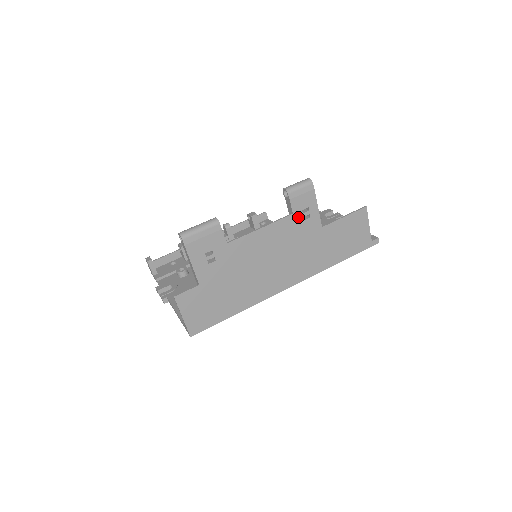
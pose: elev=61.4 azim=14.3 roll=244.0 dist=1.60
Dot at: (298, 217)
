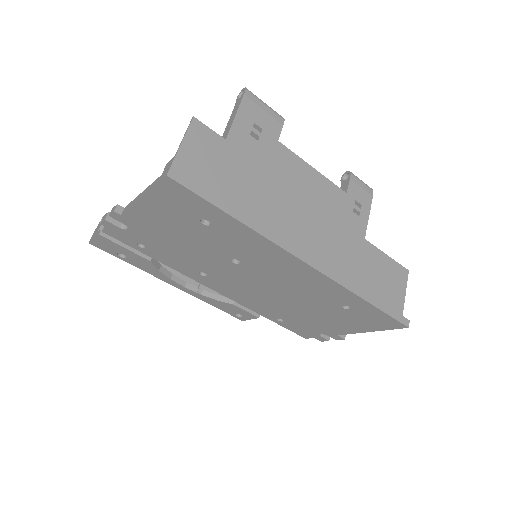
Dot at: (349, 202)
